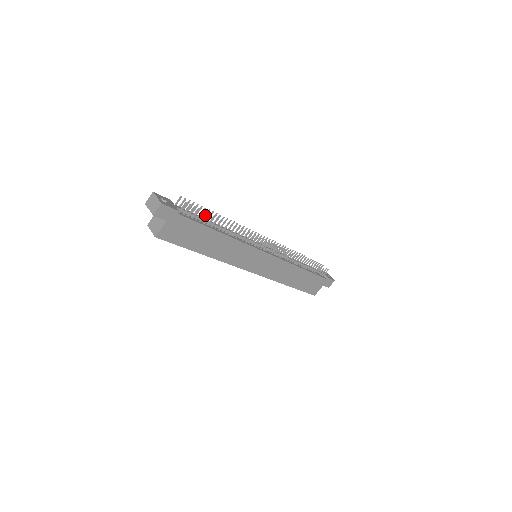
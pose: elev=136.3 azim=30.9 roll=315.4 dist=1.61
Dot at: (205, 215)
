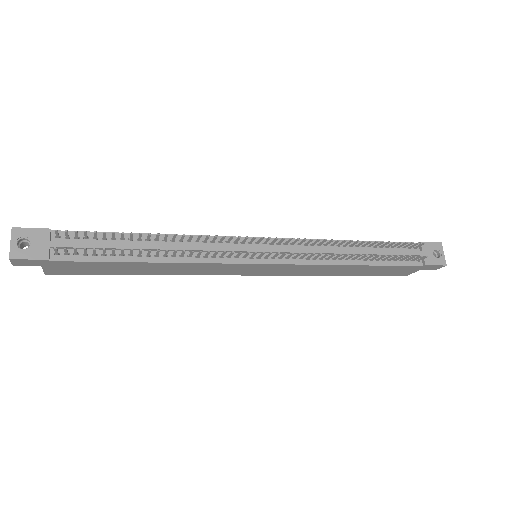
Dot at: (105, 251)
